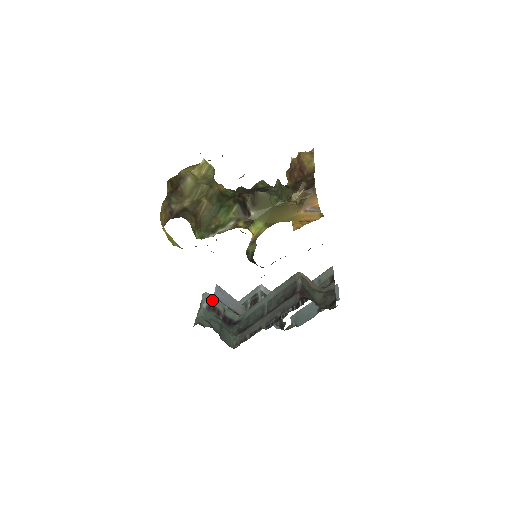
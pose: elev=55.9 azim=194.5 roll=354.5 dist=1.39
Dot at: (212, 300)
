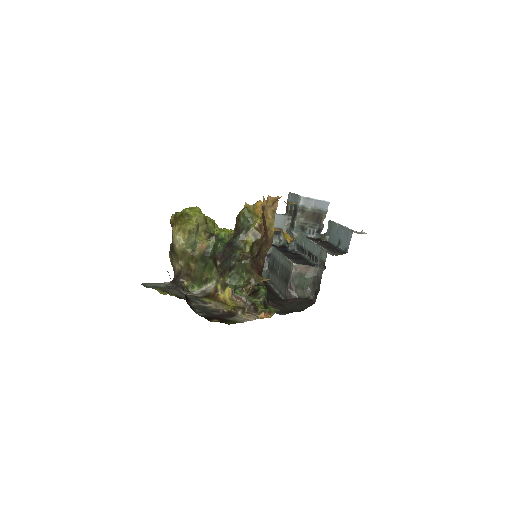
Dot at: occluded
